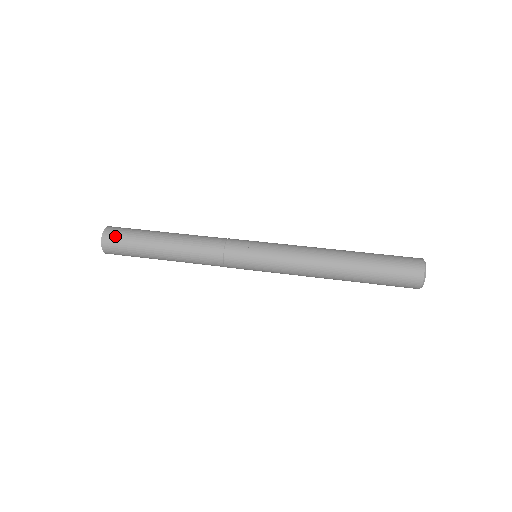
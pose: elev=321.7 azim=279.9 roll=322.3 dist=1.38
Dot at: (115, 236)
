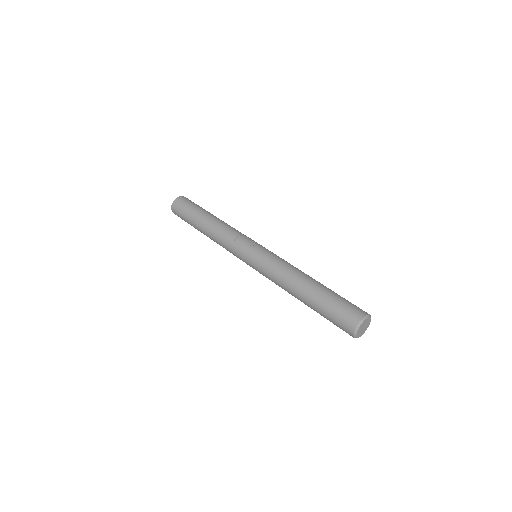
Dot at: (183, 202)
